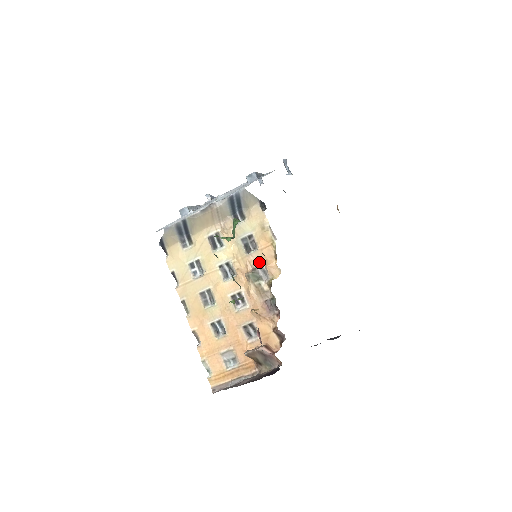
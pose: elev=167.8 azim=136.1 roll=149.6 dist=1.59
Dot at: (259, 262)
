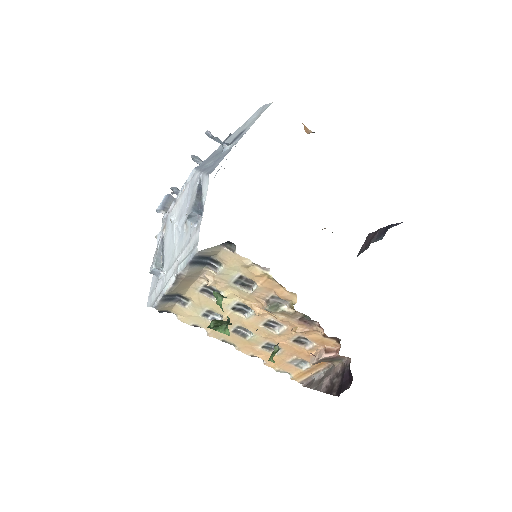
Dot at: (267, 294)
